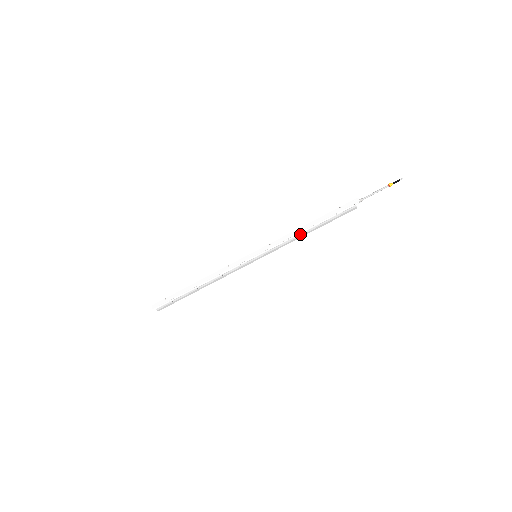
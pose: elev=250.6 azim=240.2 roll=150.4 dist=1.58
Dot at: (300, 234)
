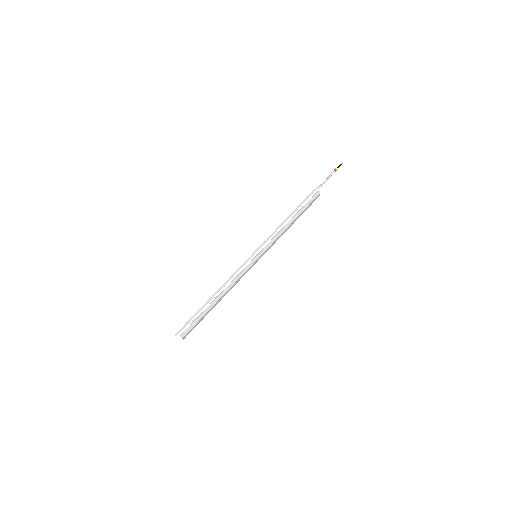
Dot at: (285, 225)
